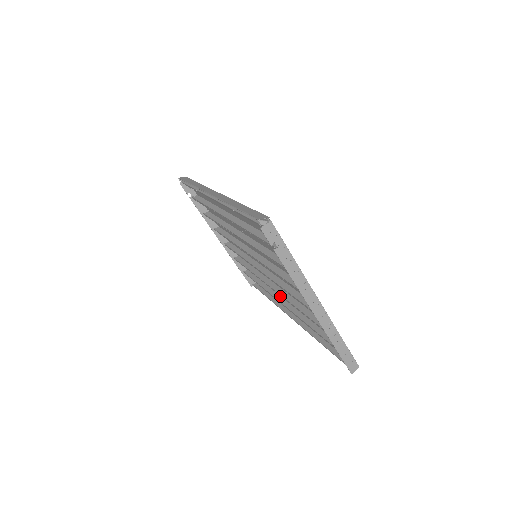
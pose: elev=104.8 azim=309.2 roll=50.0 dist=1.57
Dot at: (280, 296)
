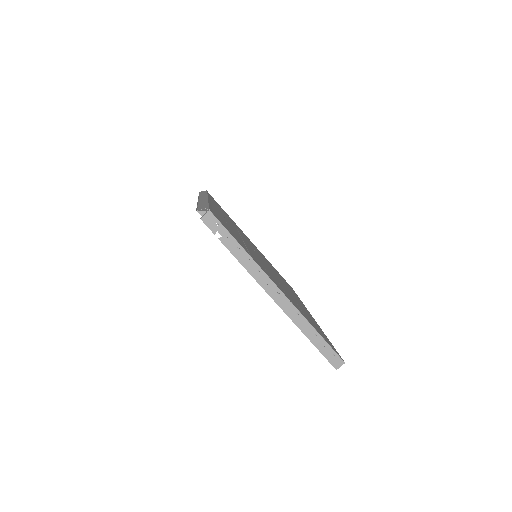
Dot at: occluded
